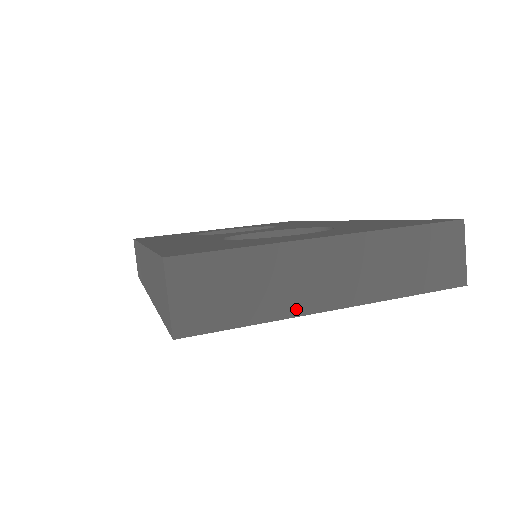
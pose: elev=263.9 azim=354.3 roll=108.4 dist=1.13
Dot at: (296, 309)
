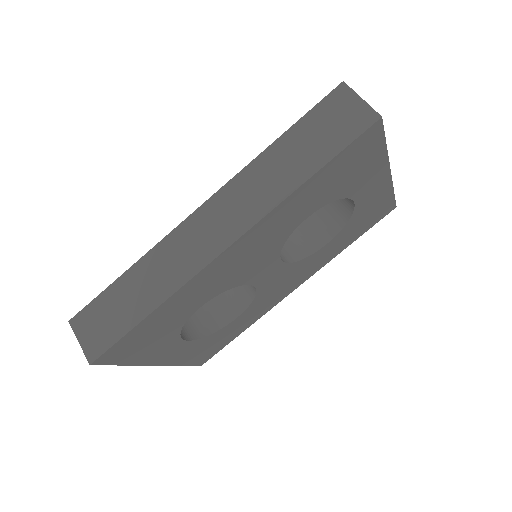
Dot at: occluded
